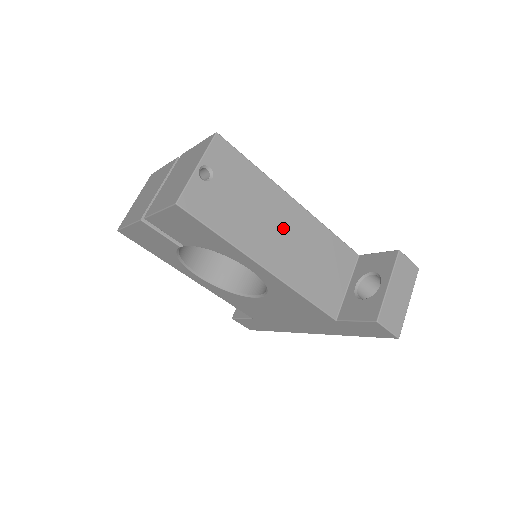
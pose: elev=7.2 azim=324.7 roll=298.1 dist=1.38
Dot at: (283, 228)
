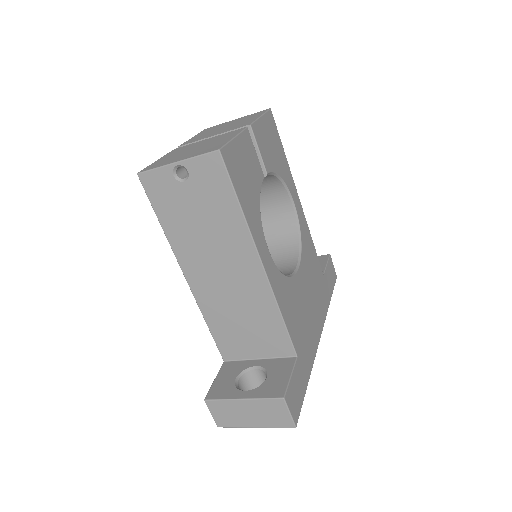
Dot at: (228, 270)
